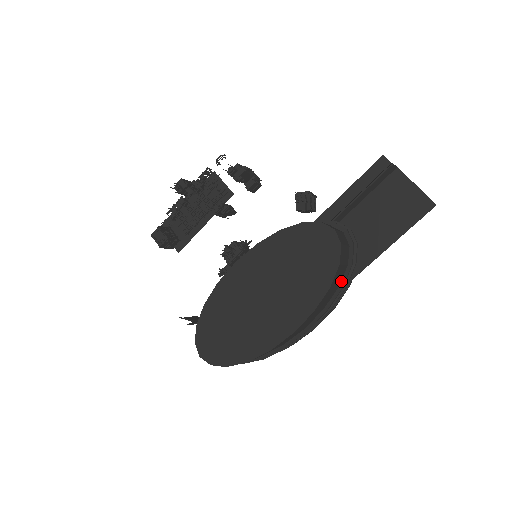
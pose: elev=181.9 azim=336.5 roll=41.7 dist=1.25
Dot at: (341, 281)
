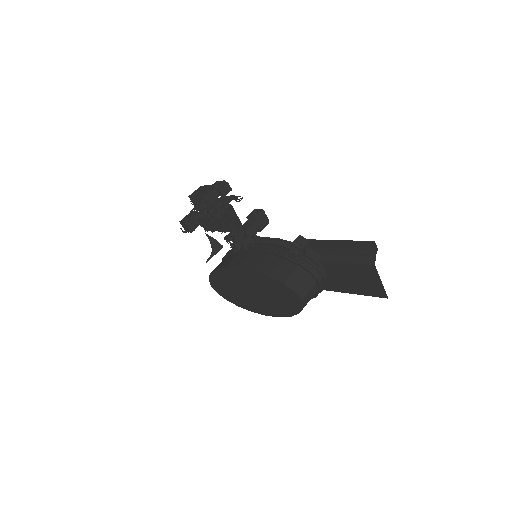
Dot at: occluded
